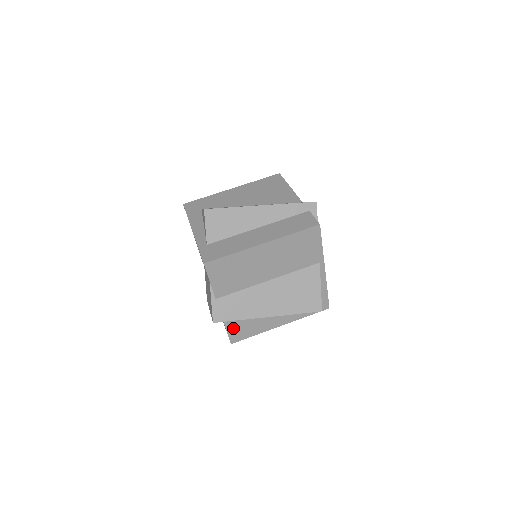
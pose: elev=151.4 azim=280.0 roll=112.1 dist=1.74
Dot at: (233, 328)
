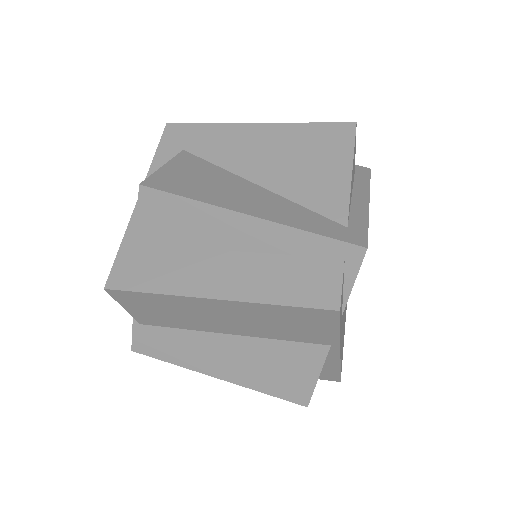
Dot at: occluded
